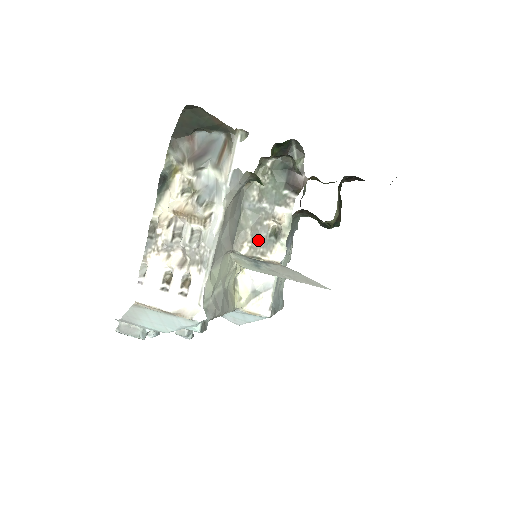
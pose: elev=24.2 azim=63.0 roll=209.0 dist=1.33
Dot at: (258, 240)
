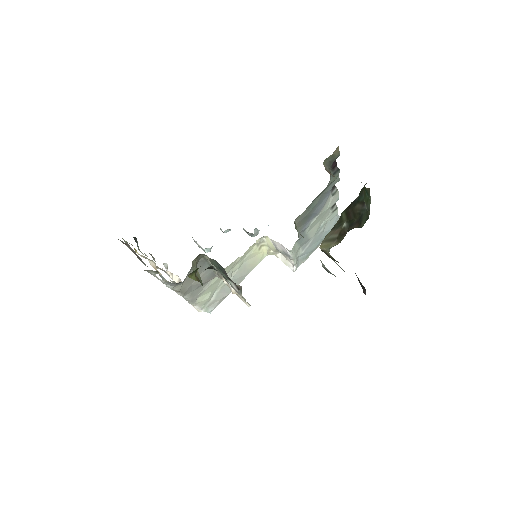
Dot at: occluded
